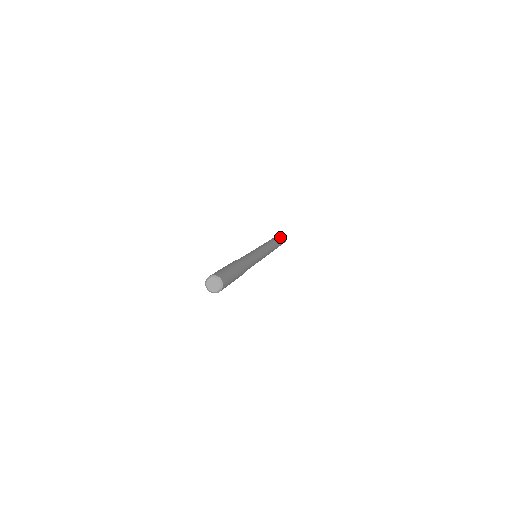
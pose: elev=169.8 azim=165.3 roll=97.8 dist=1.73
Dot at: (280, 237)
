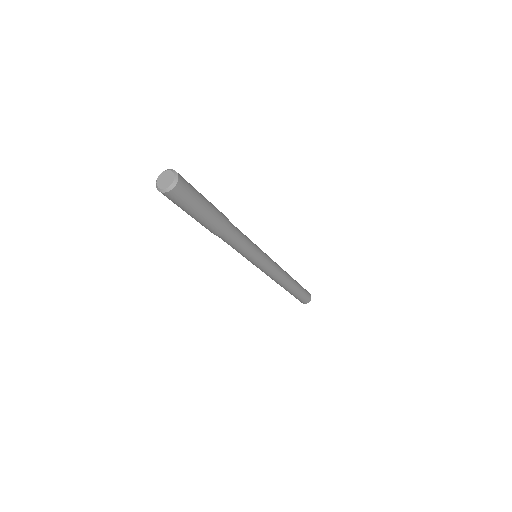
Dot at: occluded
